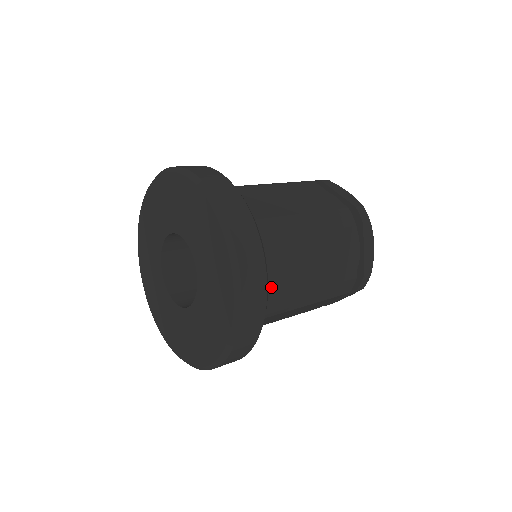
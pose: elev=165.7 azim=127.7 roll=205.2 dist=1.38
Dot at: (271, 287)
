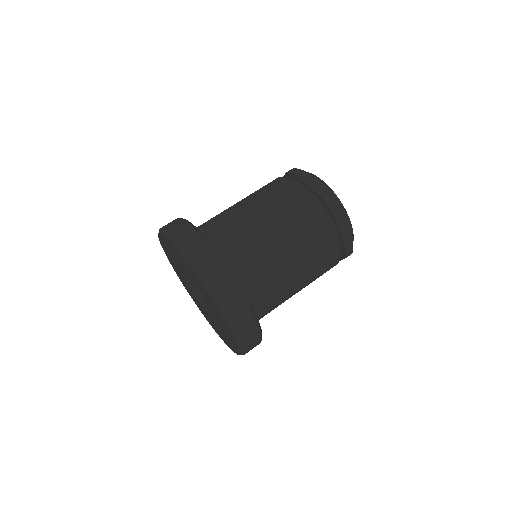
Dot at: (262, 297)
